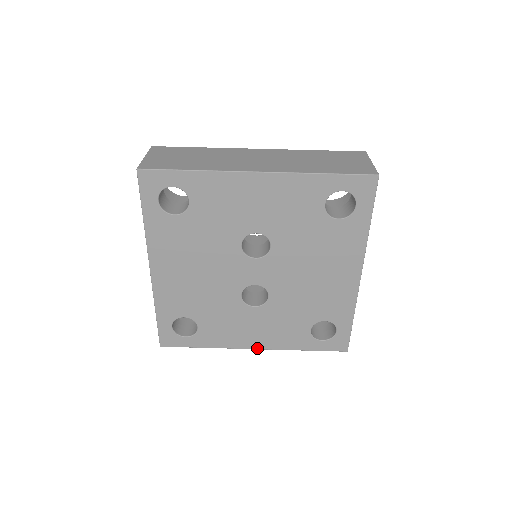
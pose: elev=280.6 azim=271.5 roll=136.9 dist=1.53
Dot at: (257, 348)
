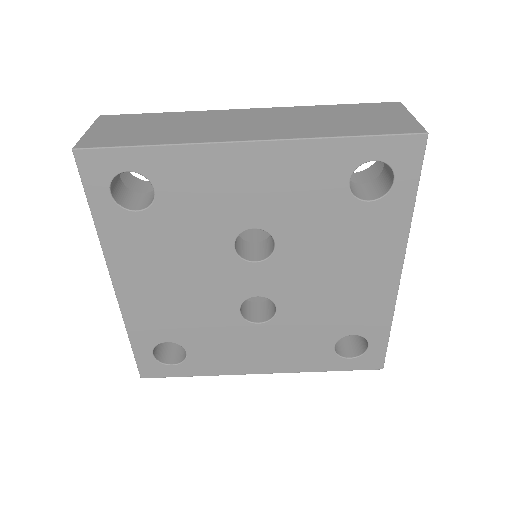
Dot at: (266, 372)
